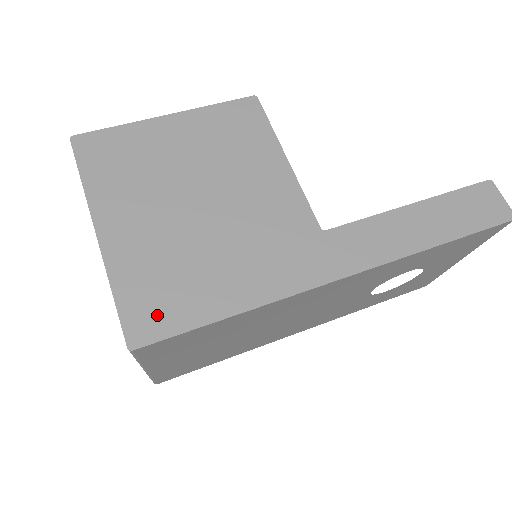
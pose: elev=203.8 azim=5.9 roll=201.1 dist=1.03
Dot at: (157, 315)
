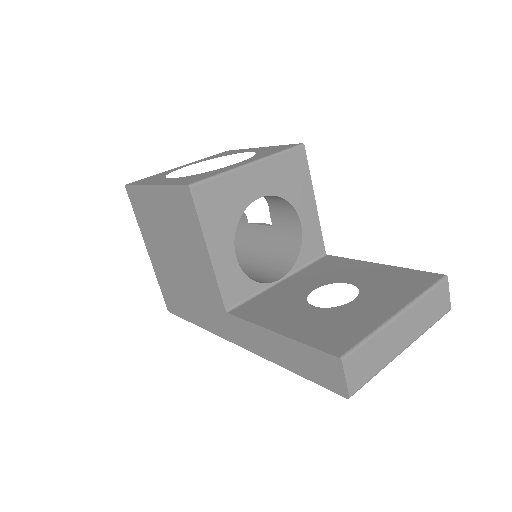
Dot at: (173, 304)
